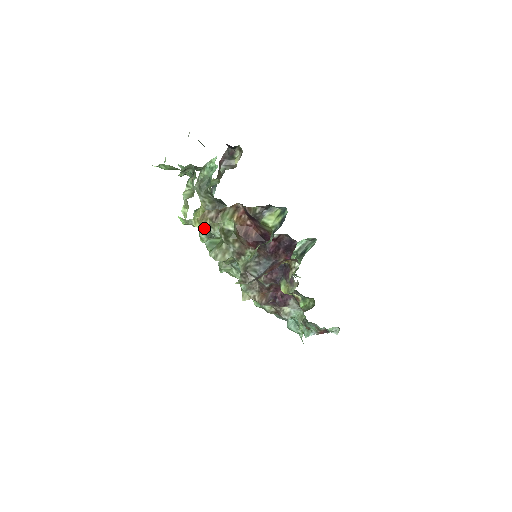
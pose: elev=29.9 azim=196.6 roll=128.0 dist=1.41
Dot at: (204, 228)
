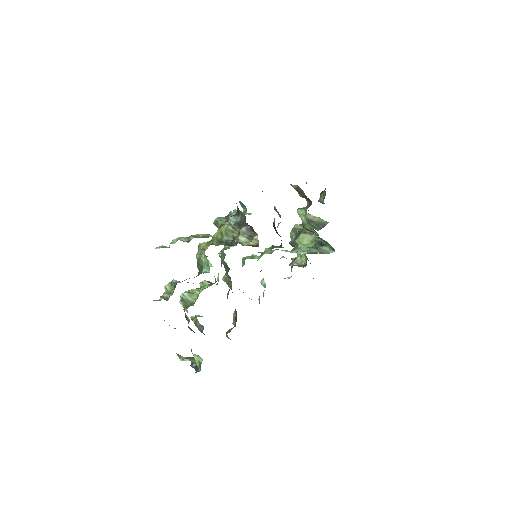
Dot at: occluded
